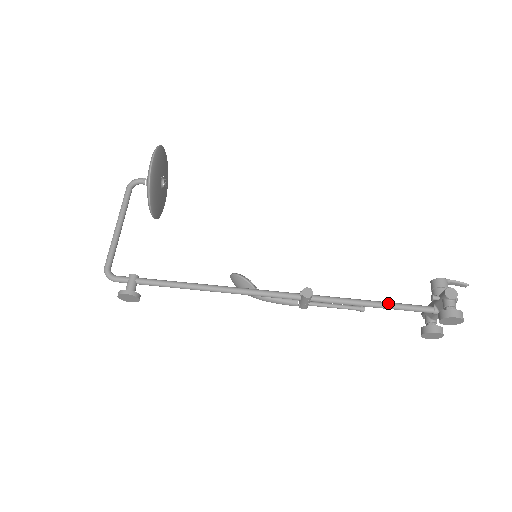
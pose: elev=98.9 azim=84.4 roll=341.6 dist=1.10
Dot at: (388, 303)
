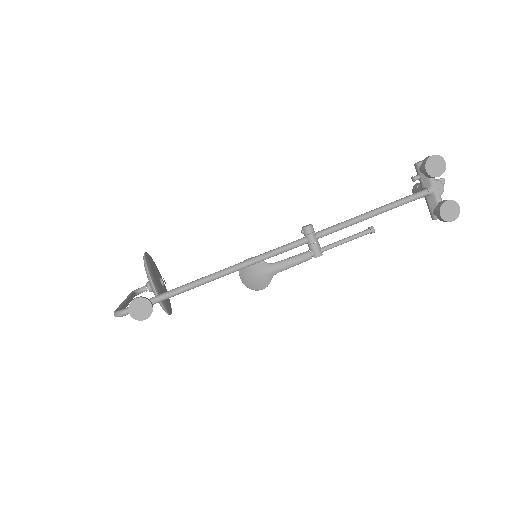
Dot at: (384, 205)
